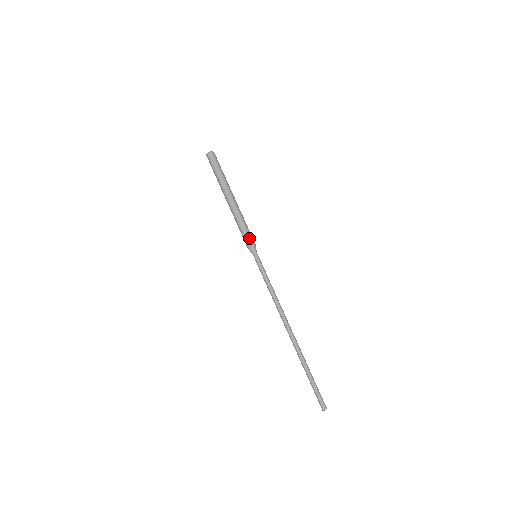
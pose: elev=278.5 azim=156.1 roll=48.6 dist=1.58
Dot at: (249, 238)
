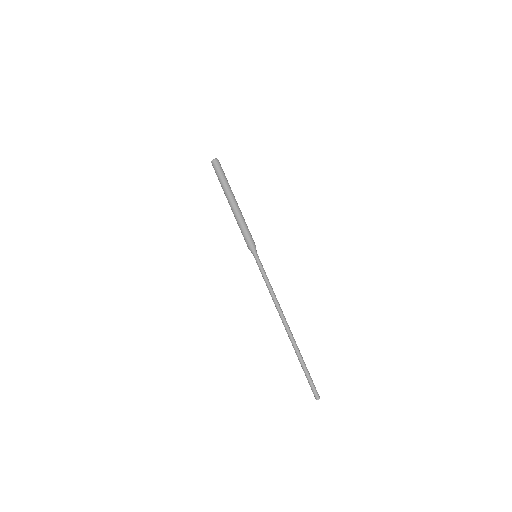
Dot at: occluded
